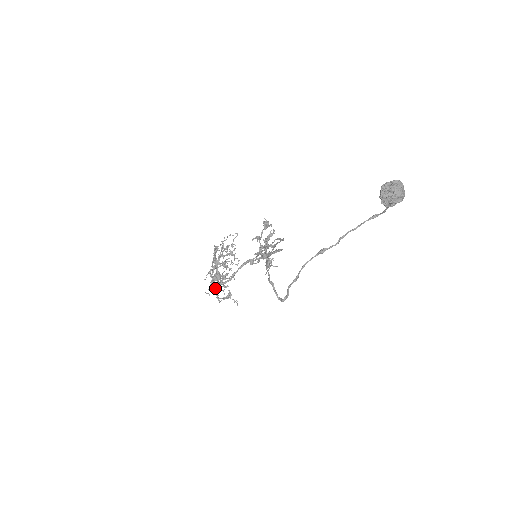
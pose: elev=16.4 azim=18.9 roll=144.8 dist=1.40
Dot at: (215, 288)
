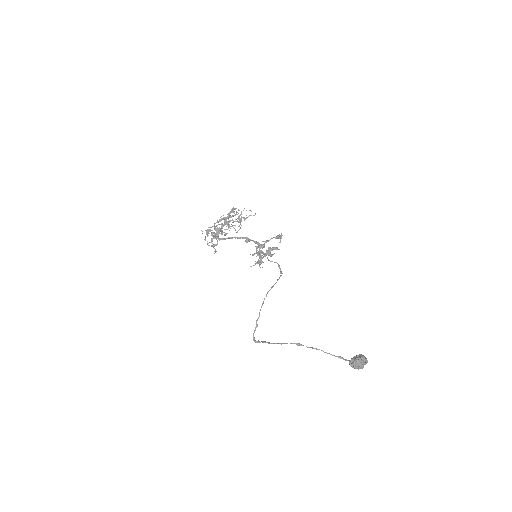
Dot at: occluded
